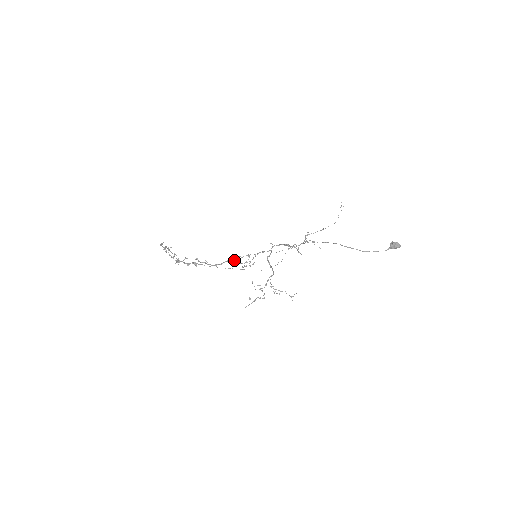
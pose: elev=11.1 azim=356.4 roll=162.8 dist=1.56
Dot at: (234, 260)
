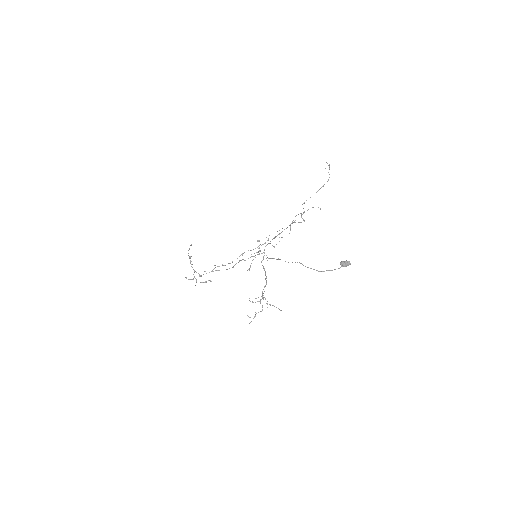
Dot at: occluded
